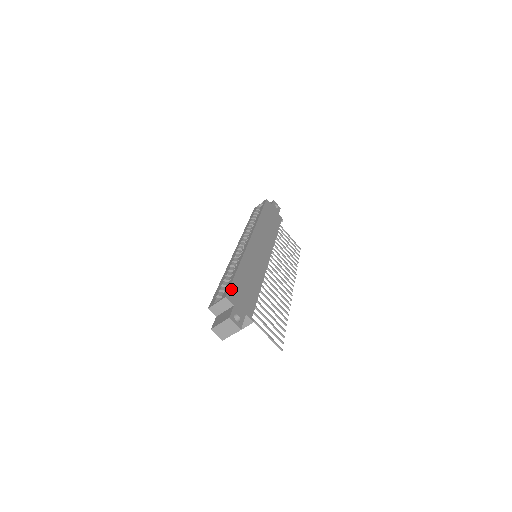
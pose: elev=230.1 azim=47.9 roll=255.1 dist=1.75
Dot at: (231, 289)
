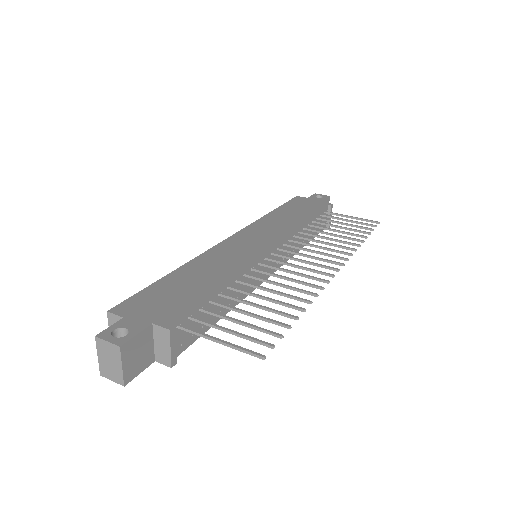
Dot at: (131, 299)
